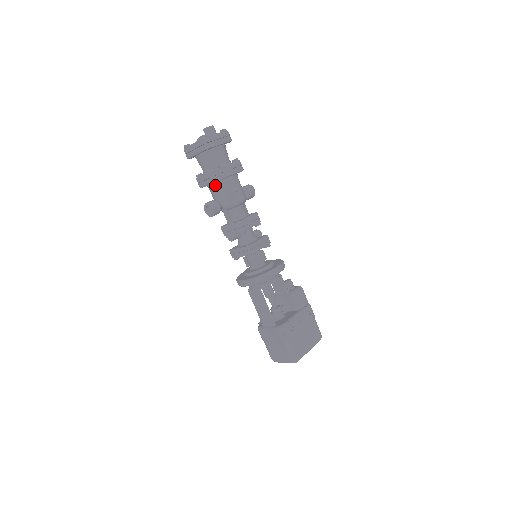
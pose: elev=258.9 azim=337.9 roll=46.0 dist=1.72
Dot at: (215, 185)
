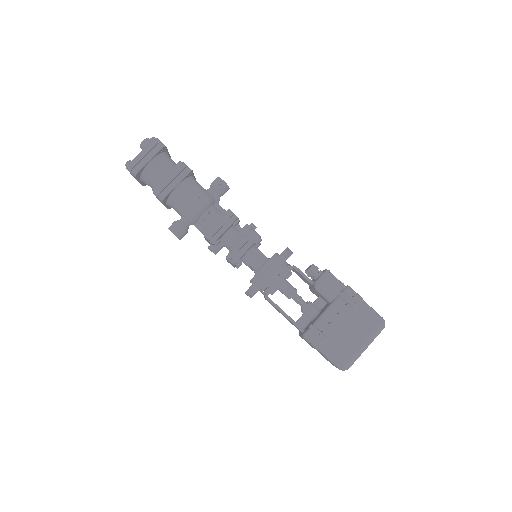
Dot at: (169, 204)
